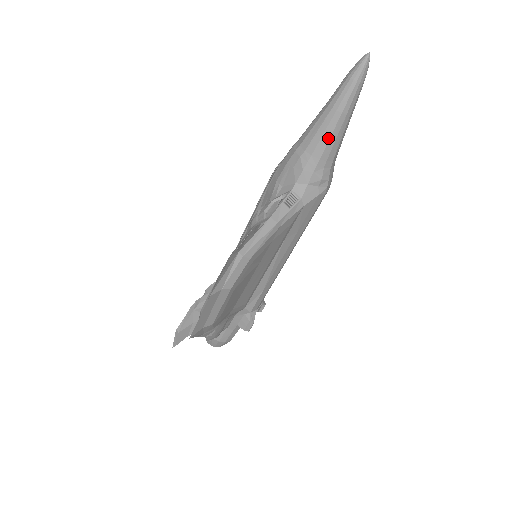
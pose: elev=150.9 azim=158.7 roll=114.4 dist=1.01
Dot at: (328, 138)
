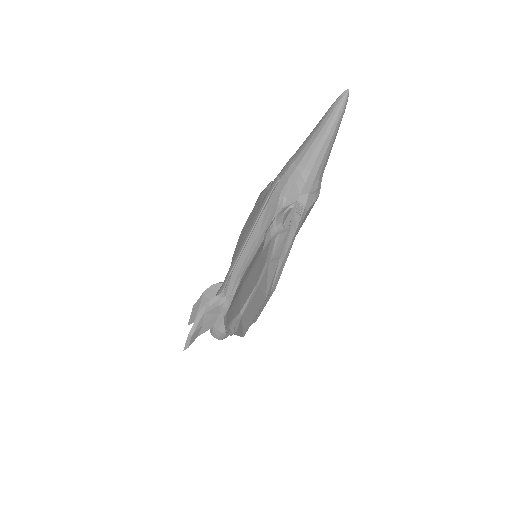
Dot at: (323, 156)
